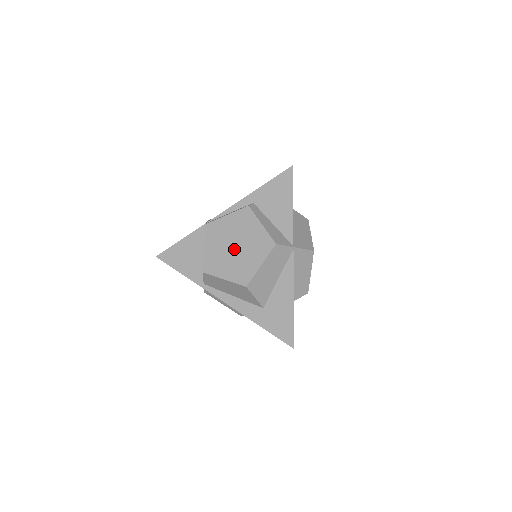
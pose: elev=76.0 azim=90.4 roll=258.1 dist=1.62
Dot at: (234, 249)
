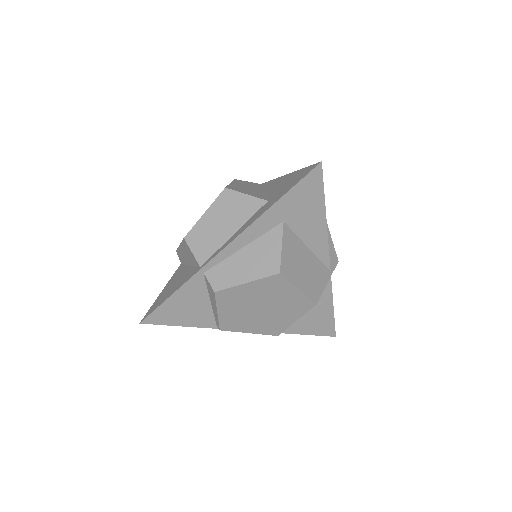
Dot at: occluded
